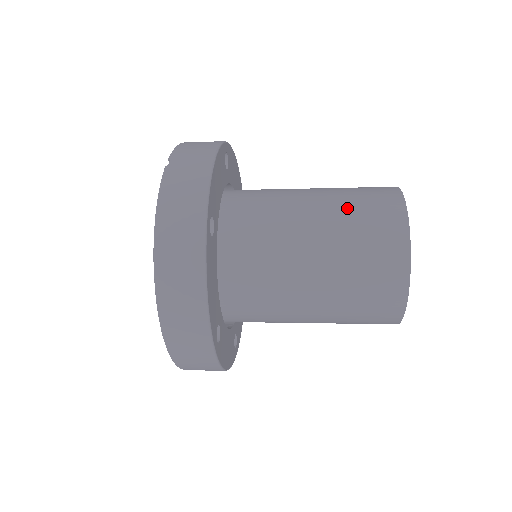
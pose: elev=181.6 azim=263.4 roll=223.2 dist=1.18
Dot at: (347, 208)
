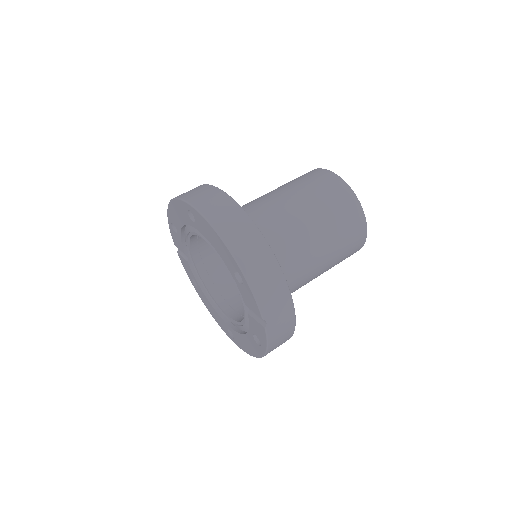
Dot at: (339, 249)
